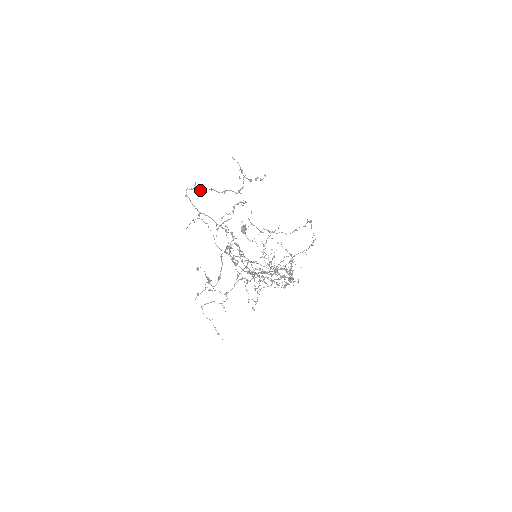
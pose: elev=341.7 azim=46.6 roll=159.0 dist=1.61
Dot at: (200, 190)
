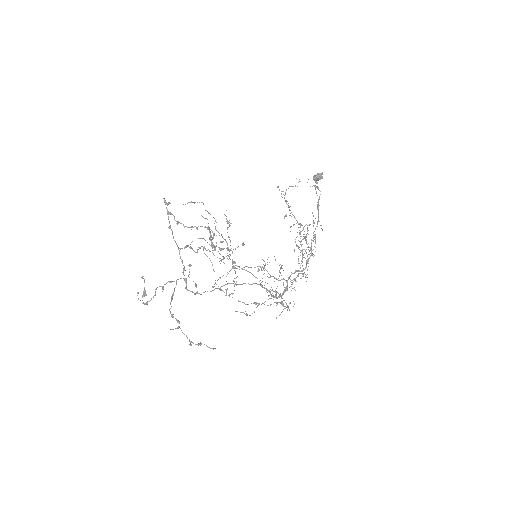
Dot at: (170, 213)
